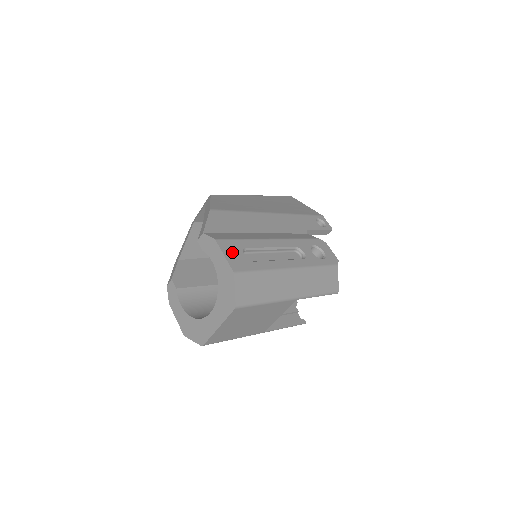
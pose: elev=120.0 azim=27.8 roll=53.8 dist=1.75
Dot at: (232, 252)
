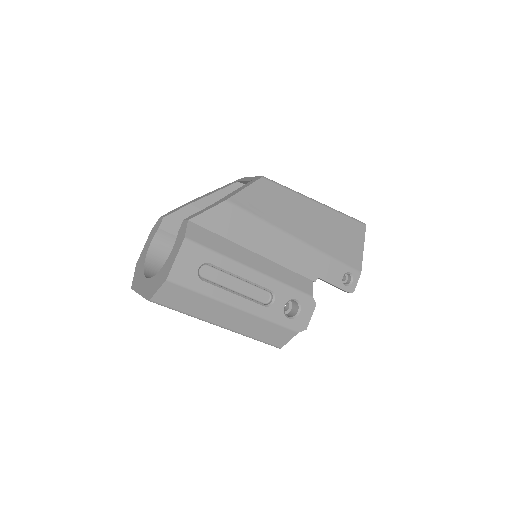
Dot at: (189, 259)
